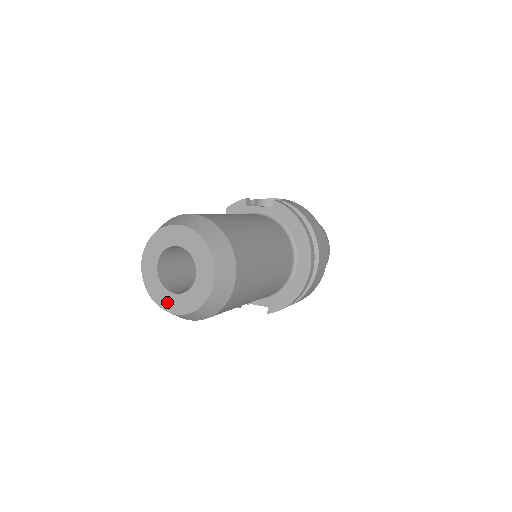
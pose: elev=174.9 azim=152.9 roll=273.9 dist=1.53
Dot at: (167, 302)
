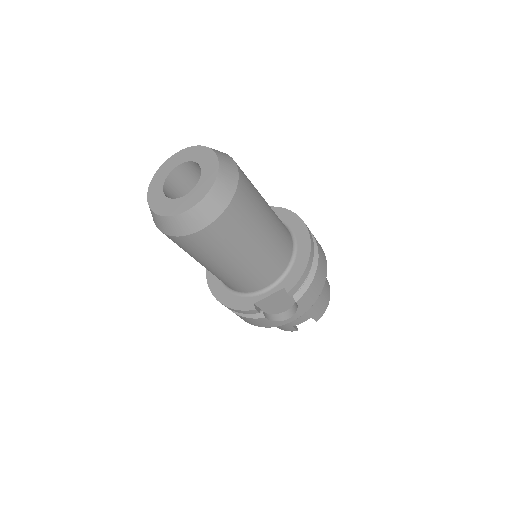
Dot at: (179, 206)
